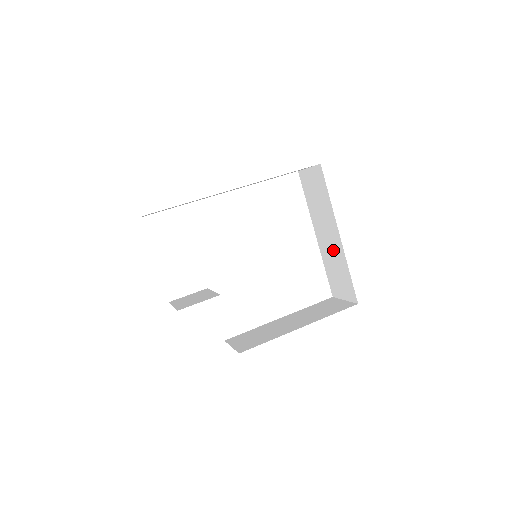
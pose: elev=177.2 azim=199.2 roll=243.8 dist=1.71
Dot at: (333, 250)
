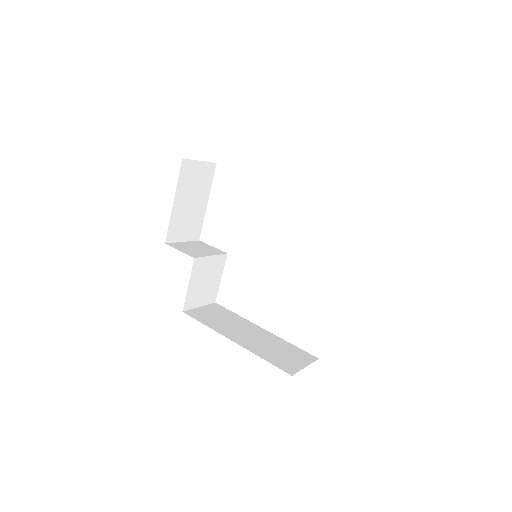
Dot at: occluded
